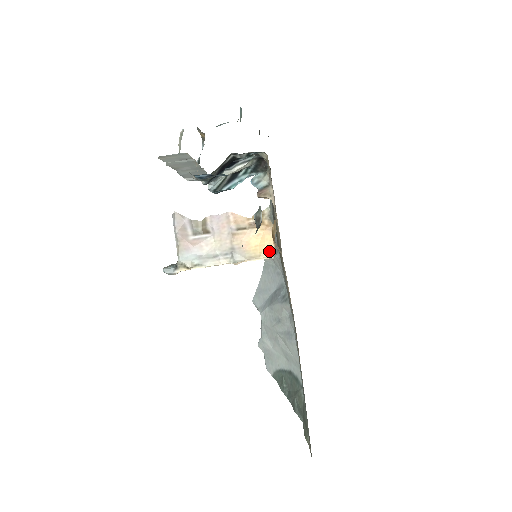
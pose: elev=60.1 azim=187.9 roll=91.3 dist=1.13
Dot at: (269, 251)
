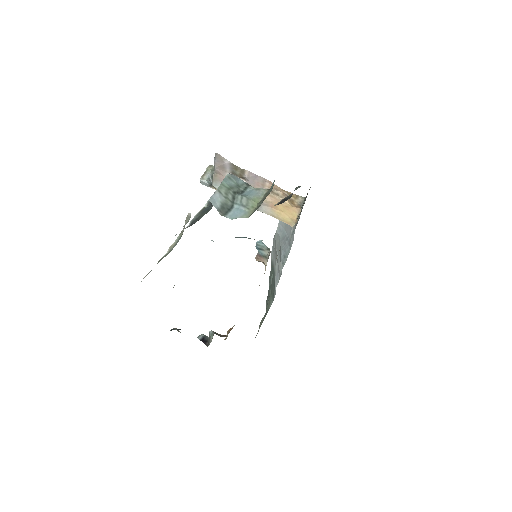
Dot at: (290, 222)
